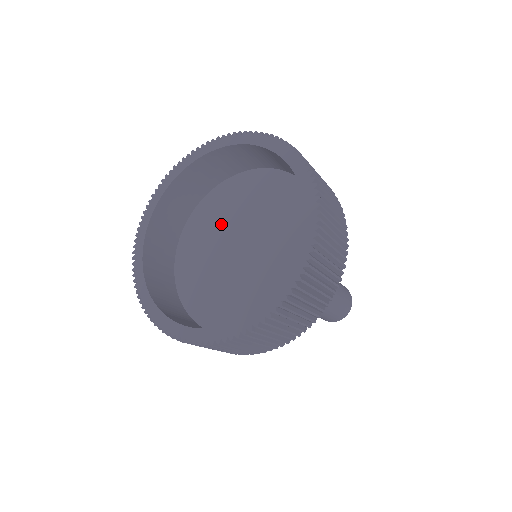
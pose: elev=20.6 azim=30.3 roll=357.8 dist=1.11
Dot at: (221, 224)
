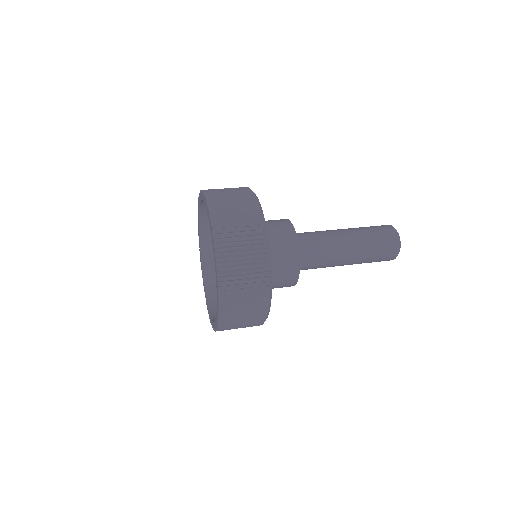
Dot at: occluded
